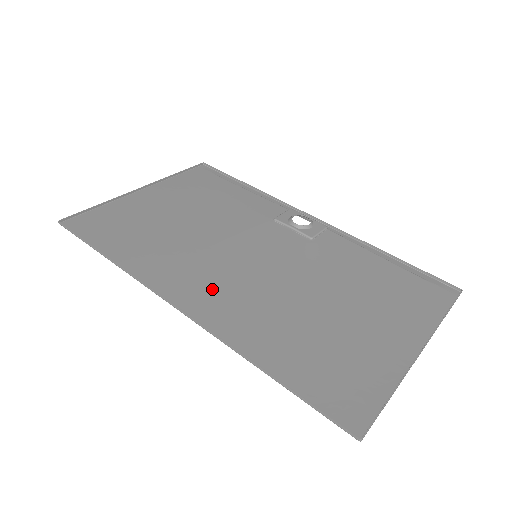
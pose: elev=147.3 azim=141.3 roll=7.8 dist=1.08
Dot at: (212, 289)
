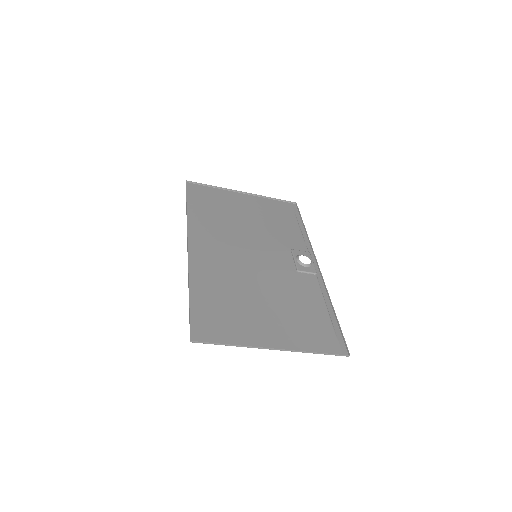
Dot at: (213, 251)
